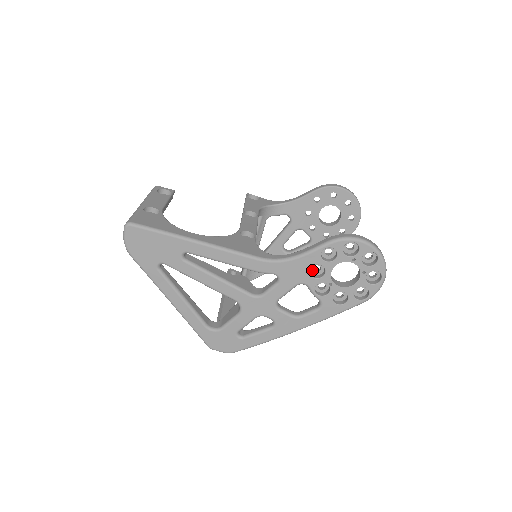
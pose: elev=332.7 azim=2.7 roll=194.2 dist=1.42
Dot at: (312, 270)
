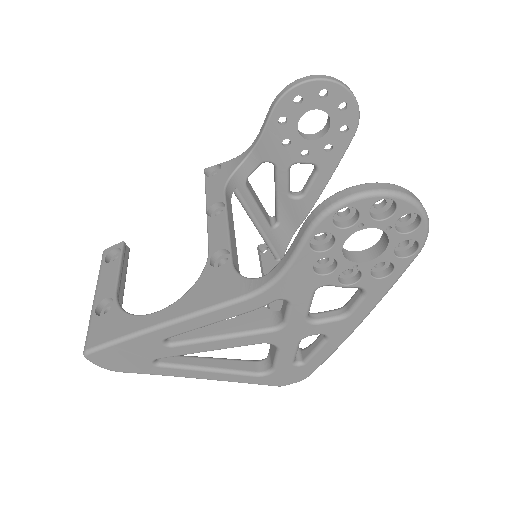
Dot at: (318, 265)
